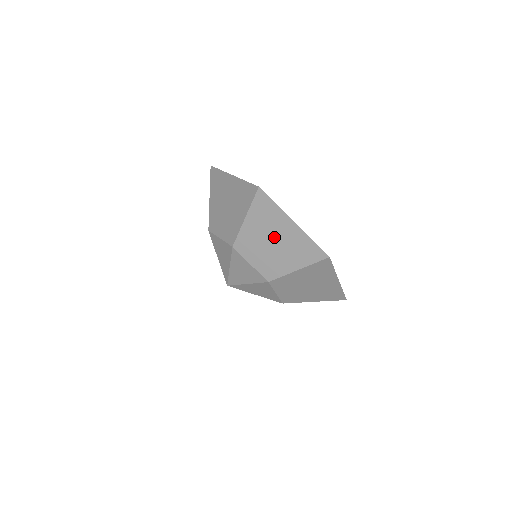
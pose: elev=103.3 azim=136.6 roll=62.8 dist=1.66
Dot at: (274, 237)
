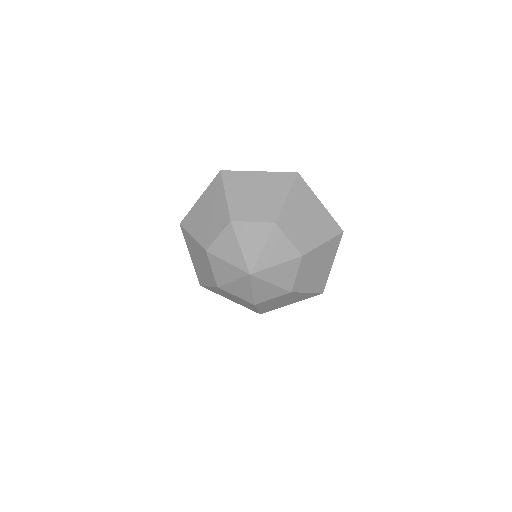
Dot at: (308, 214)
